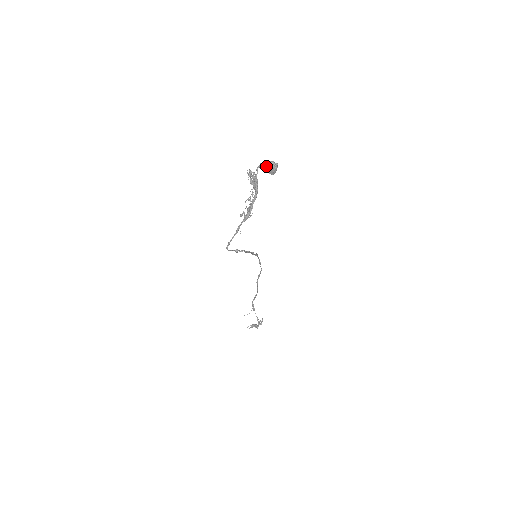
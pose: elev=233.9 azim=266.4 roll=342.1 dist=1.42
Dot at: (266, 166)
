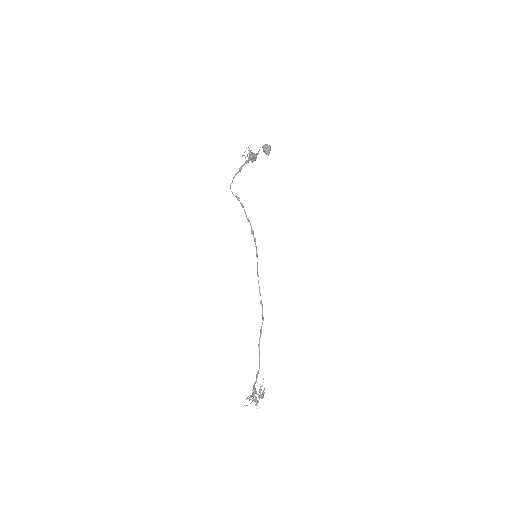
Dot at: (263, 147)
